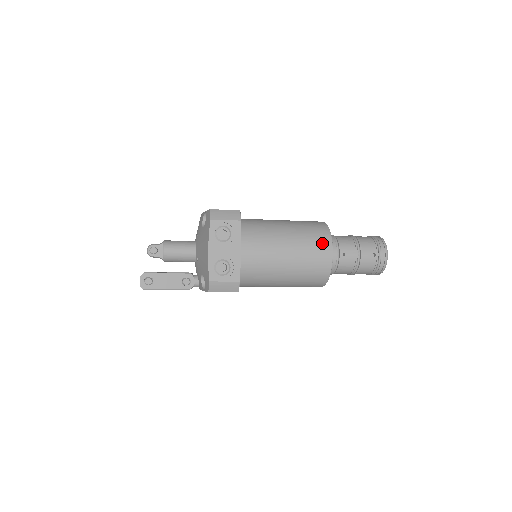
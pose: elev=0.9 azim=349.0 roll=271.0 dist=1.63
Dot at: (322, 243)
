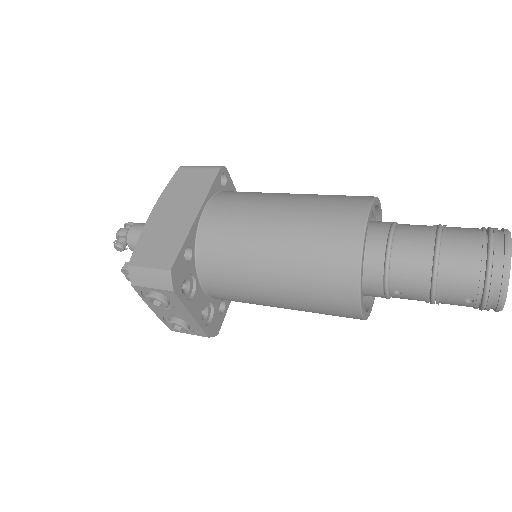
Dot at: (339, 296)
